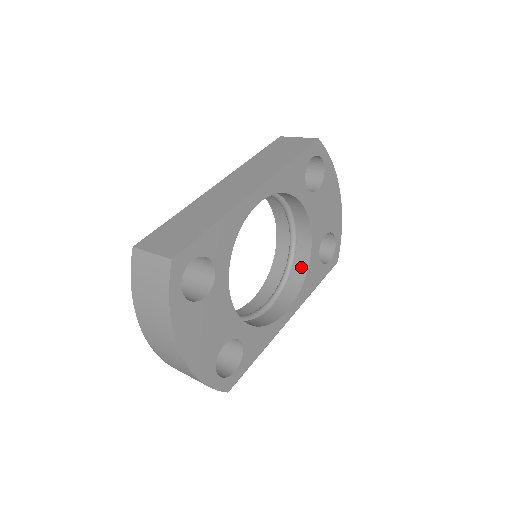
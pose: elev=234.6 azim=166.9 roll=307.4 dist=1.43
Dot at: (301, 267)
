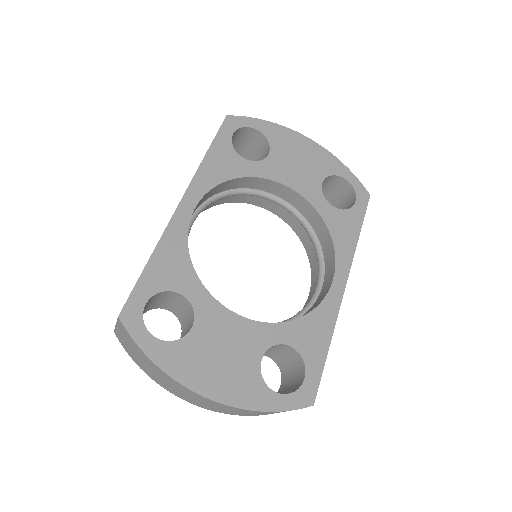
Dot at: (322, 230)
